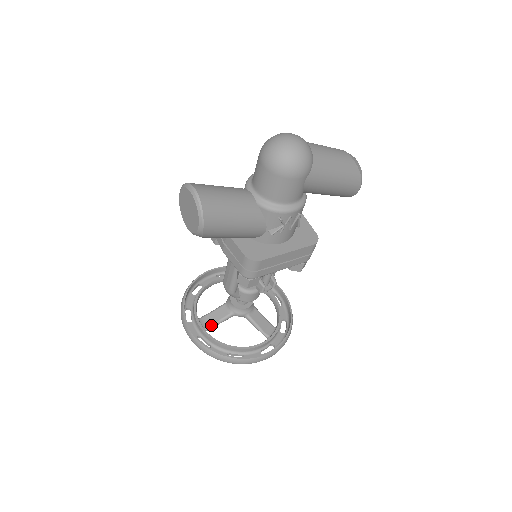
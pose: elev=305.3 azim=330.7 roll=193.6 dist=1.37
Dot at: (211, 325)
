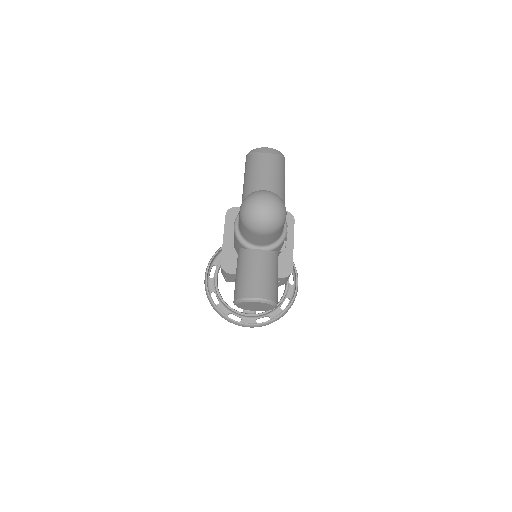
Dot at: occluded
